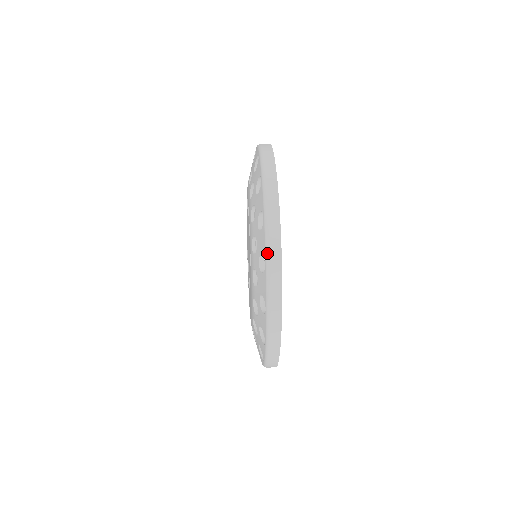
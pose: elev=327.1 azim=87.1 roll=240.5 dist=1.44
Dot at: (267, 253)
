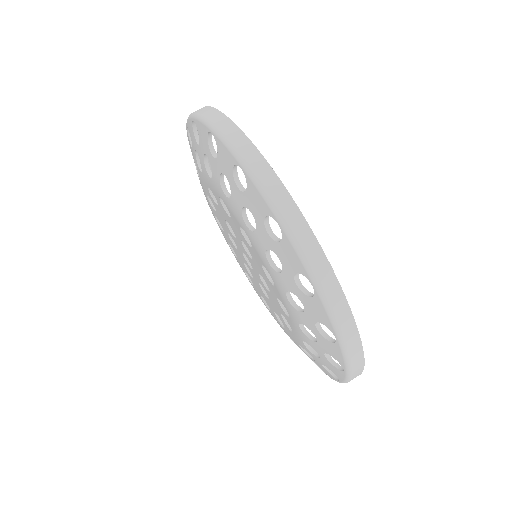
Dot at: occluded
